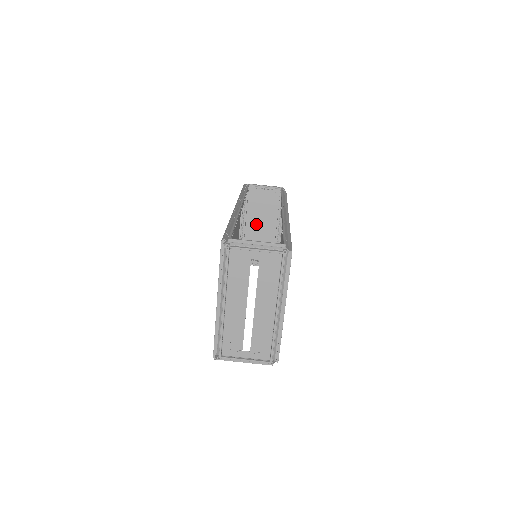
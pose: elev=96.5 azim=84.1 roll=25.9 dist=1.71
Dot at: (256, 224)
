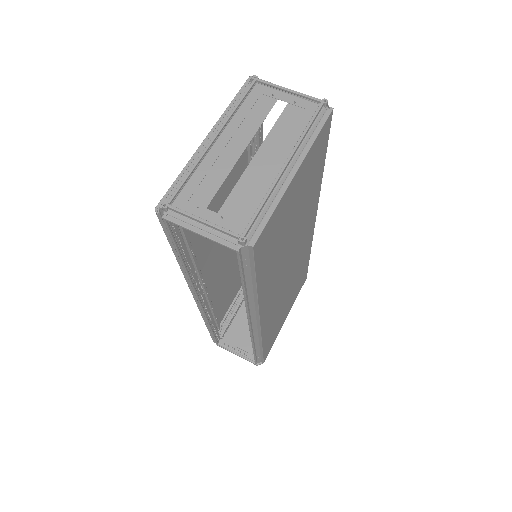
Dot at: occluded
